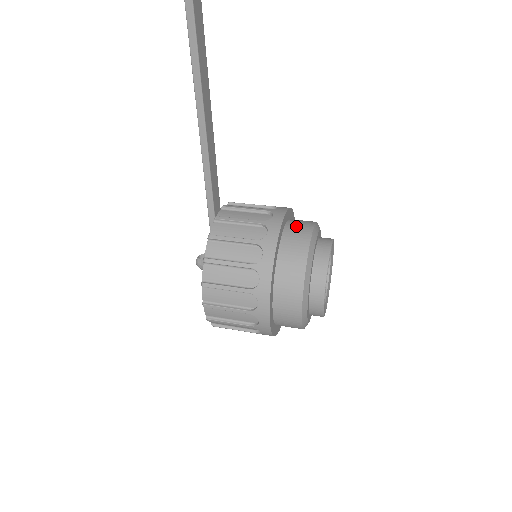
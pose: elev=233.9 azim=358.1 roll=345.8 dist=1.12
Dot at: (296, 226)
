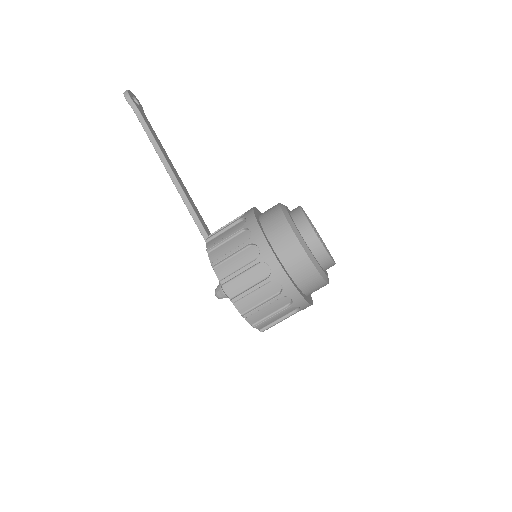
Dot at: occluded
